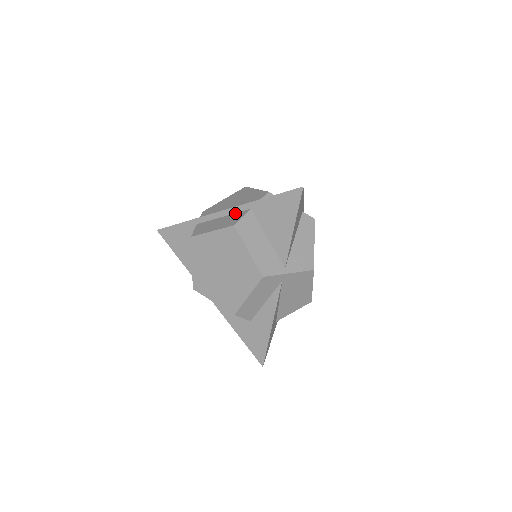
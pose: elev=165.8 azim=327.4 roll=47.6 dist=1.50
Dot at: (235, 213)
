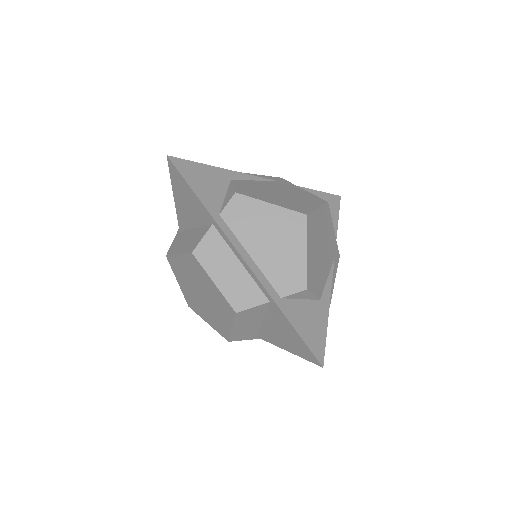
Dot at: (254, 282)
